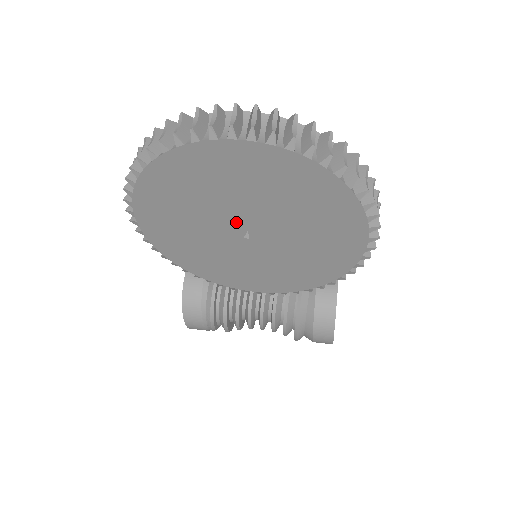
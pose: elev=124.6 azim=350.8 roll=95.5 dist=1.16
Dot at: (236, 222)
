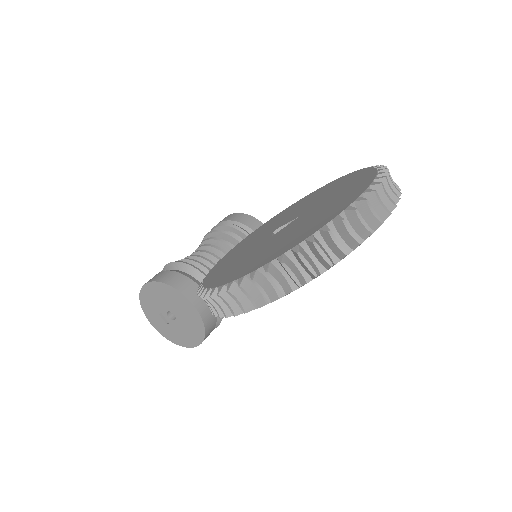
Dot at: occluded
